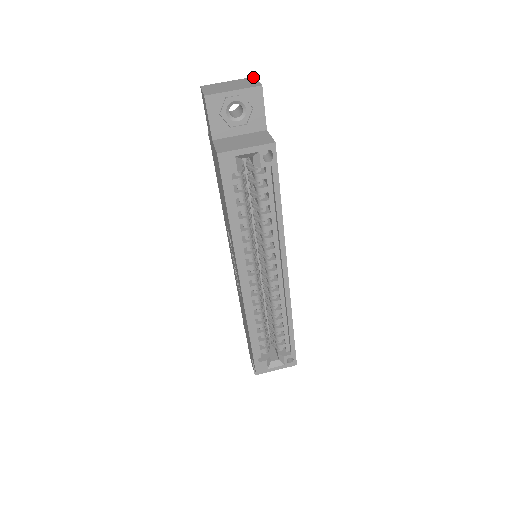
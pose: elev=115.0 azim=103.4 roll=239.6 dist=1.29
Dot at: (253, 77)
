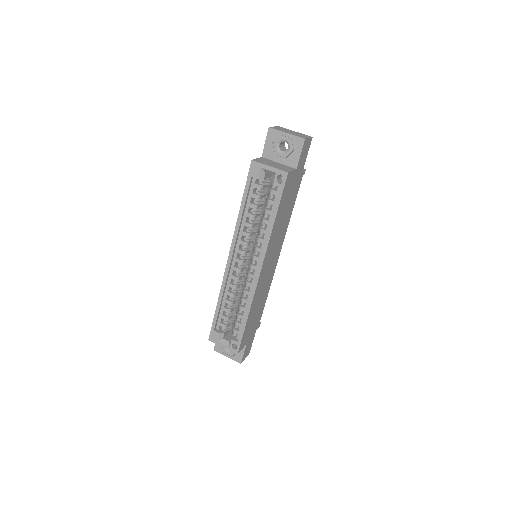
Dot at: occluded
